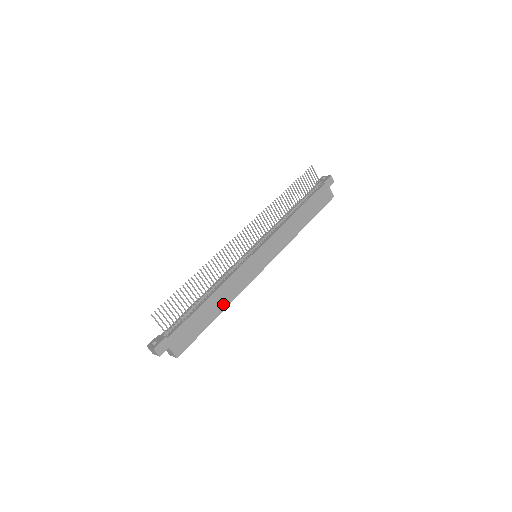
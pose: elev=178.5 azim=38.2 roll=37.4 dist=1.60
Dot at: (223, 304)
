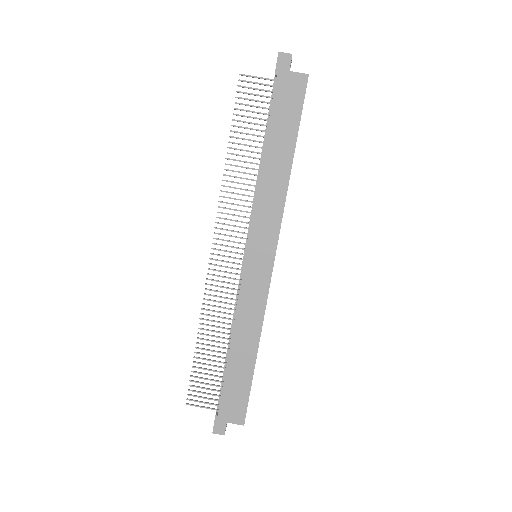
Dot at: (252, 342)
